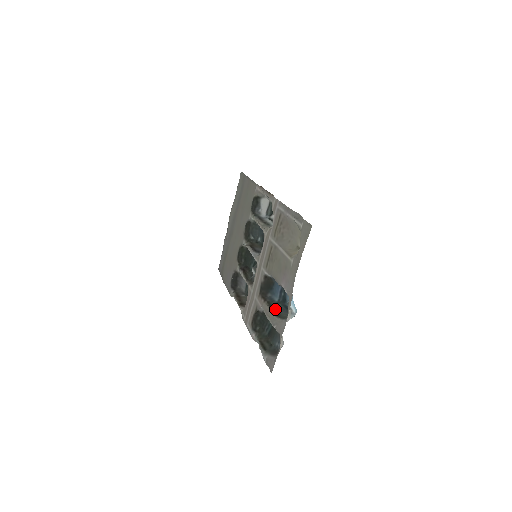
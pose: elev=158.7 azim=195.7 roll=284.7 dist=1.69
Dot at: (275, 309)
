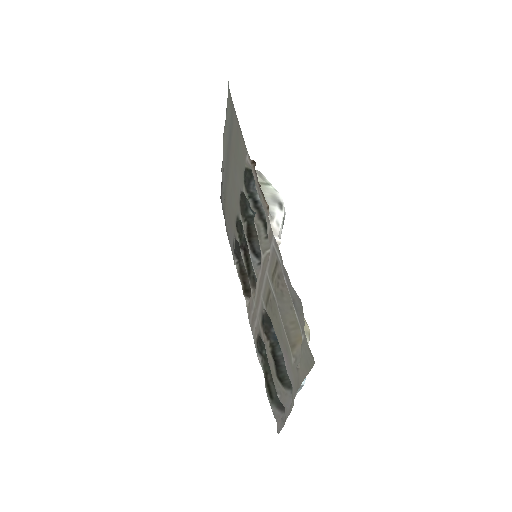
Dot at: (279, 365)
